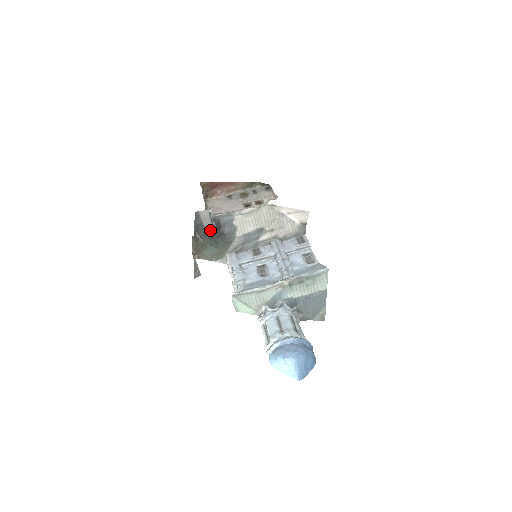
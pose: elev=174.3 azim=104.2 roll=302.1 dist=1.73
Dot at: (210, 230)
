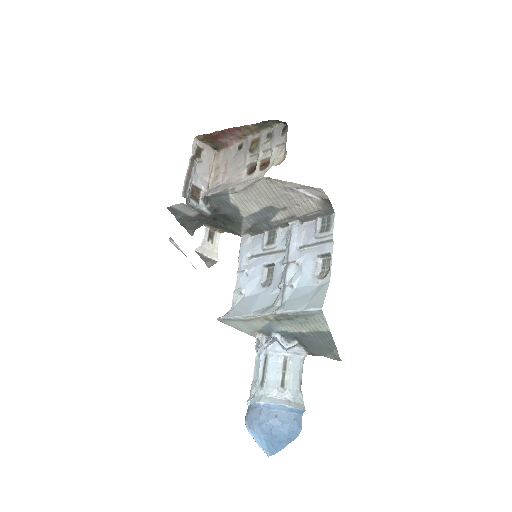
Dot at: (203, 217)
